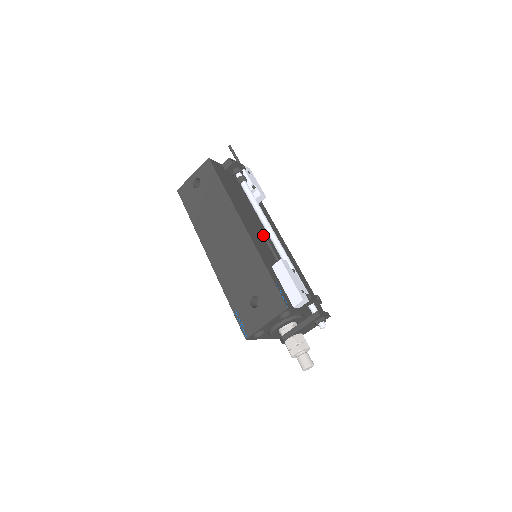
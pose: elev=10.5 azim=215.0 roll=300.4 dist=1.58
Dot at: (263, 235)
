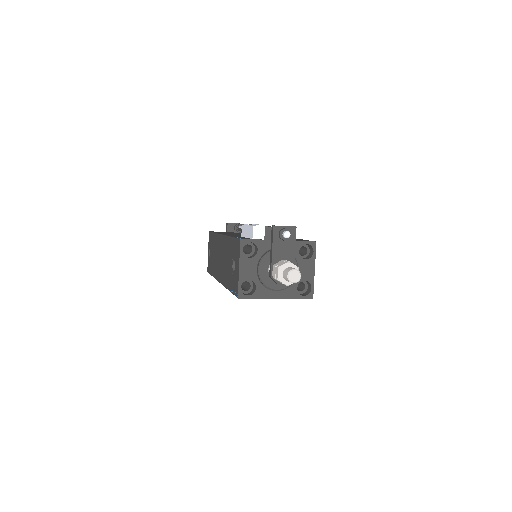
Dot at: (238, 230)
